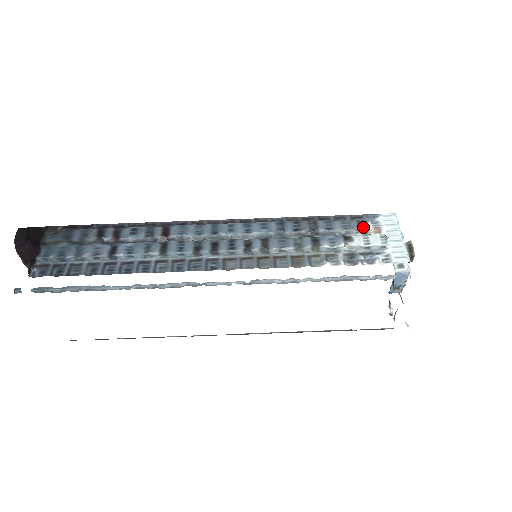
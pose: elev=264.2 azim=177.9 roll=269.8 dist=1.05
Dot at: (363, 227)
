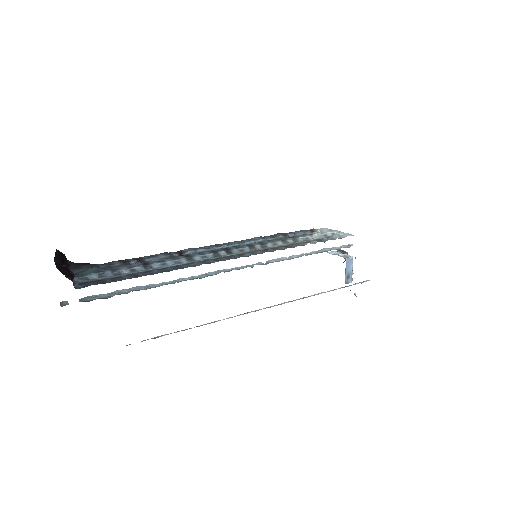
Dot at: (313, 231)
